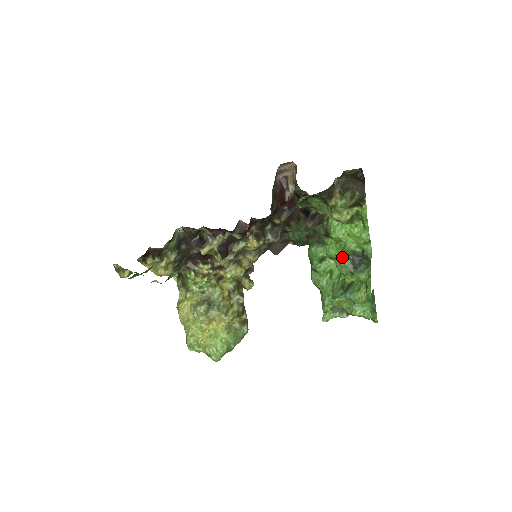
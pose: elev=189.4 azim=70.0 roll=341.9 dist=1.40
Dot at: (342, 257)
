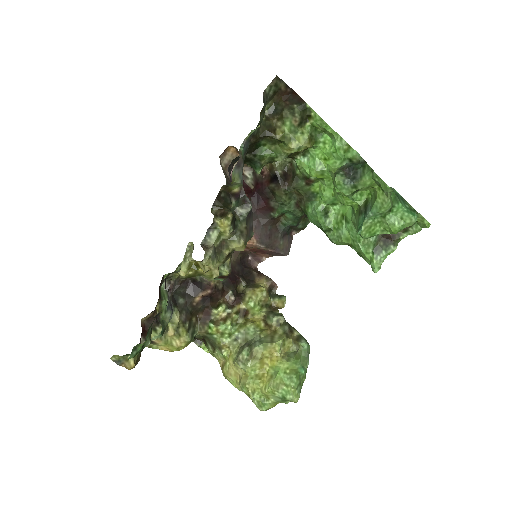
Dot at: (333, 181)
